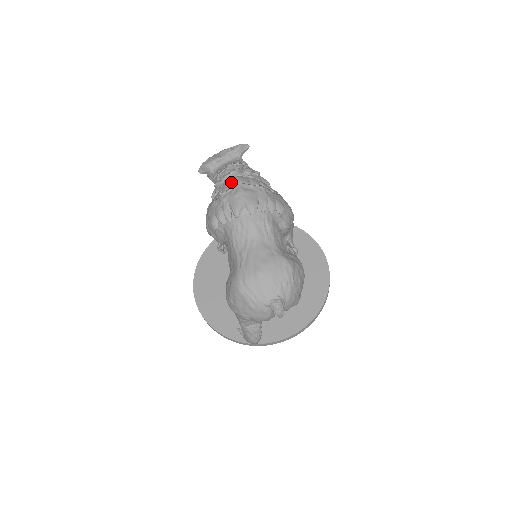
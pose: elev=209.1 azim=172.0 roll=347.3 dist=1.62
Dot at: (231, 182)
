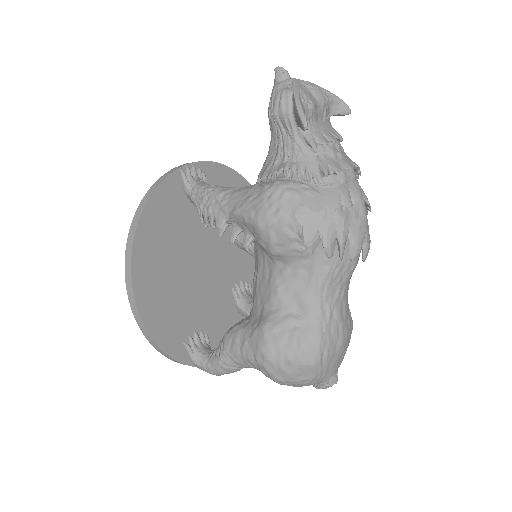
Dot at: (356, 192)
